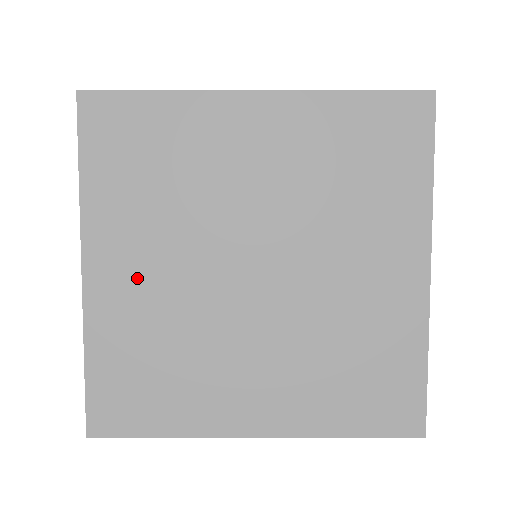
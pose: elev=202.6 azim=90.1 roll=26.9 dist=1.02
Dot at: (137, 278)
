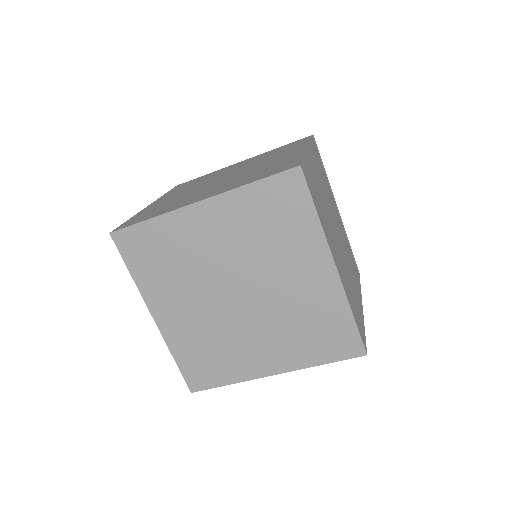
Dot at: (170, 198)
